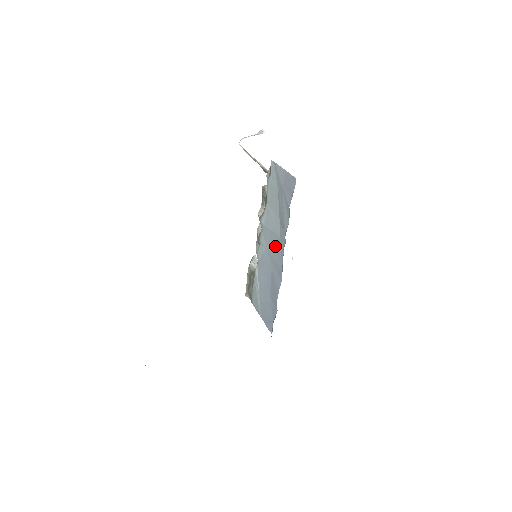
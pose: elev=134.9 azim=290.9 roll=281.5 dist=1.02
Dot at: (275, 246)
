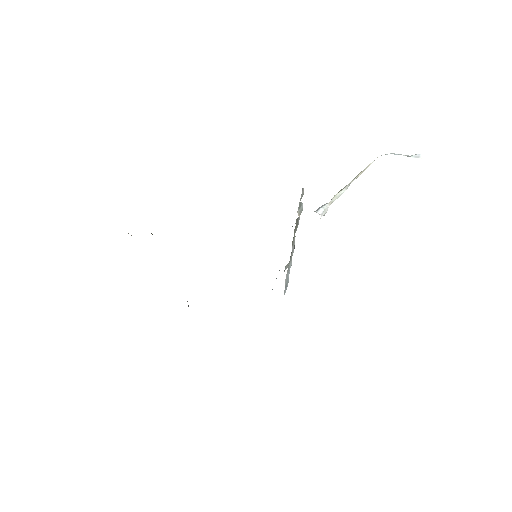
Dot at: occluded
